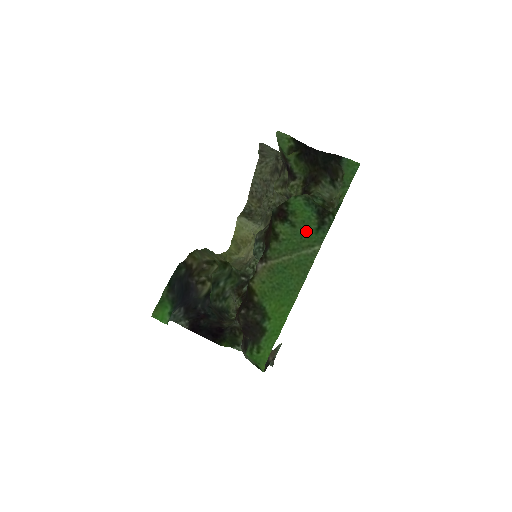
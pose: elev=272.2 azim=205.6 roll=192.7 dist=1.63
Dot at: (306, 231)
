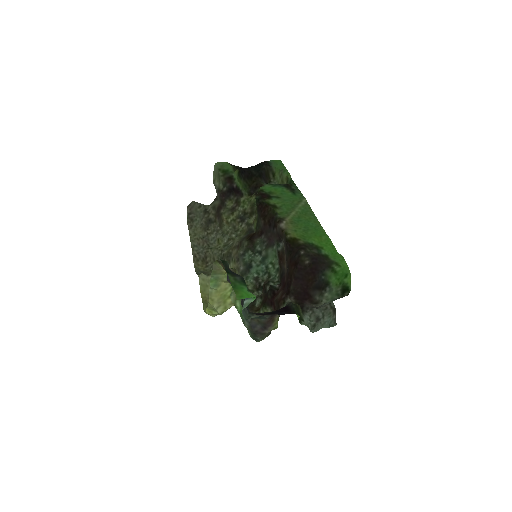
Dot at: (289, 197)
